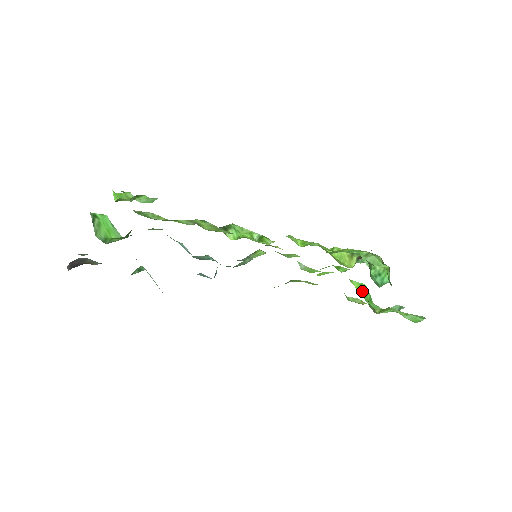
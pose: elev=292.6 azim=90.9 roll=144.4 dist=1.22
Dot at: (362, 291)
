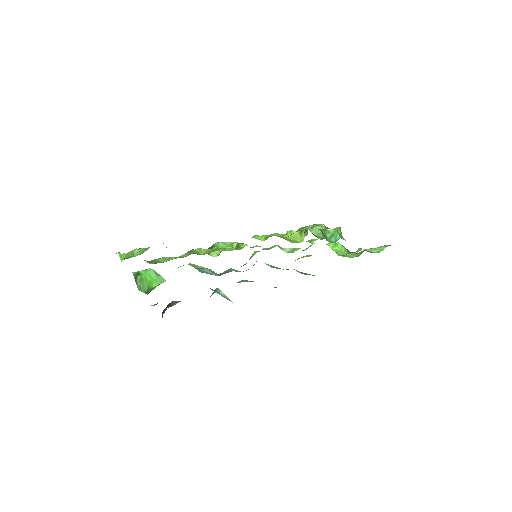
Dot at: (336, 248)
